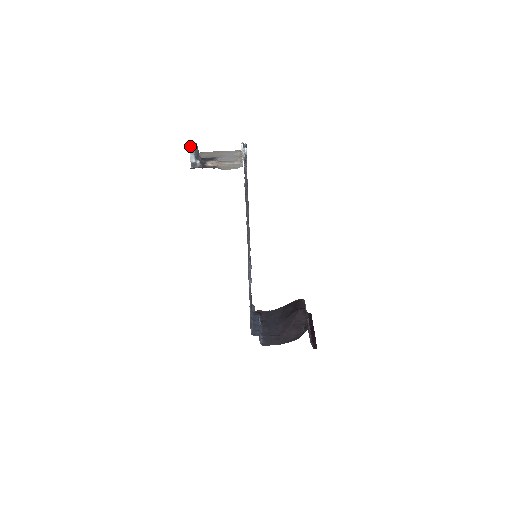
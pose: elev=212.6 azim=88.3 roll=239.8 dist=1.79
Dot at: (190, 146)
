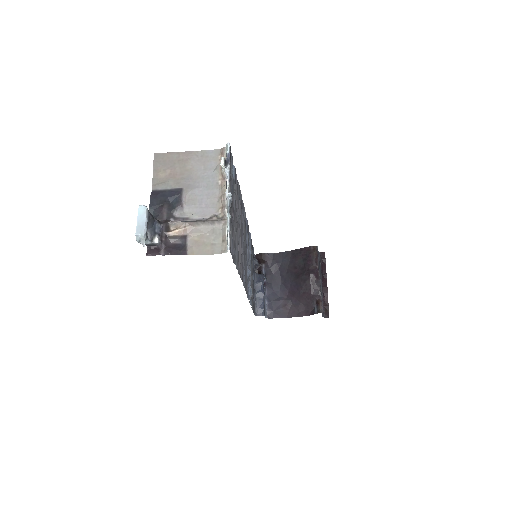
Dot at: (137, 236)
